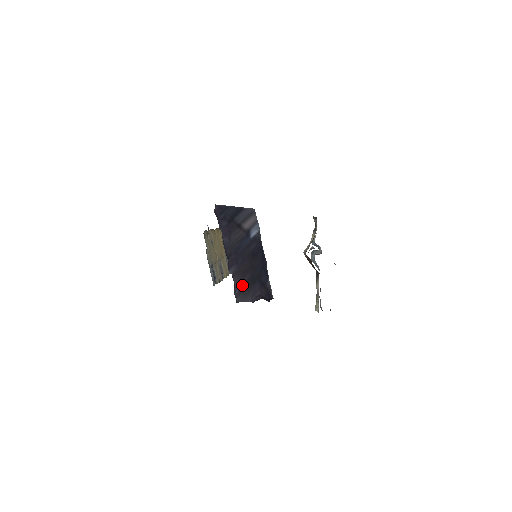
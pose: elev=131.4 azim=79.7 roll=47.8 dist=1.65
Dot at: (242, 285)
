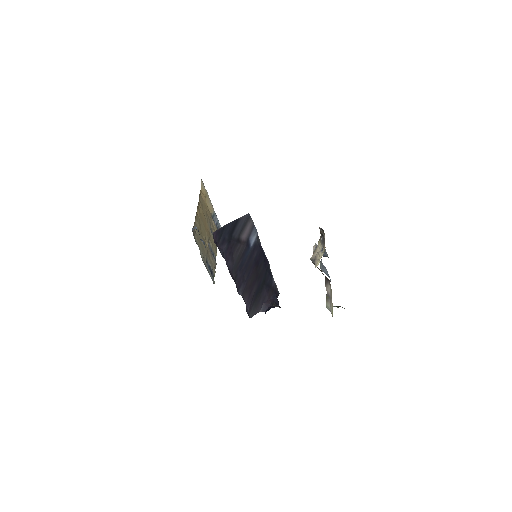
Dot at: (252, 299)
